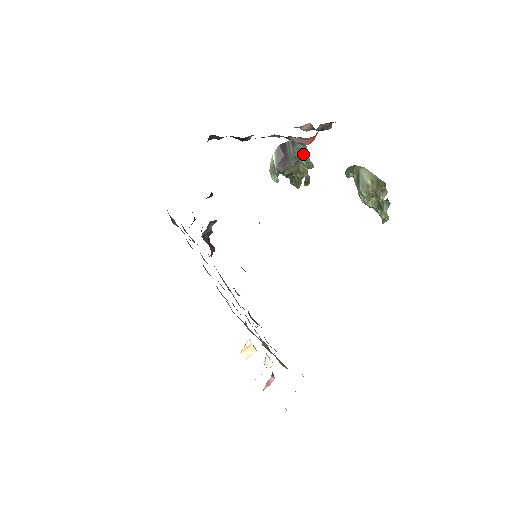
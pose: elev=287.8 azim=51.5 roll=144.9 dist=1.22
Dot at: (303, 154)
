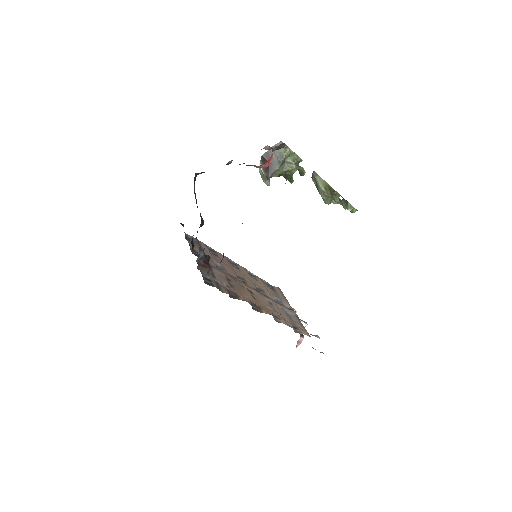
Dot at: (286, 155)
